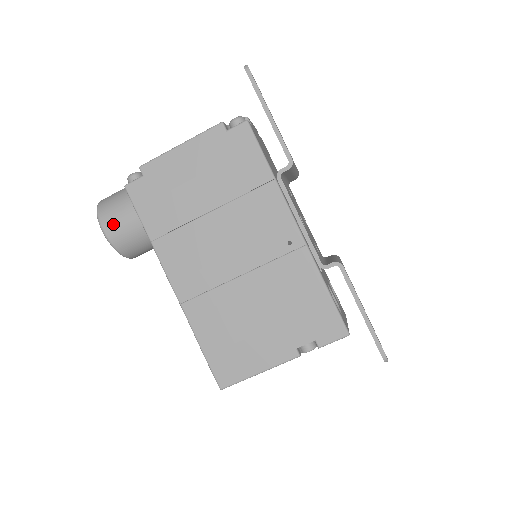
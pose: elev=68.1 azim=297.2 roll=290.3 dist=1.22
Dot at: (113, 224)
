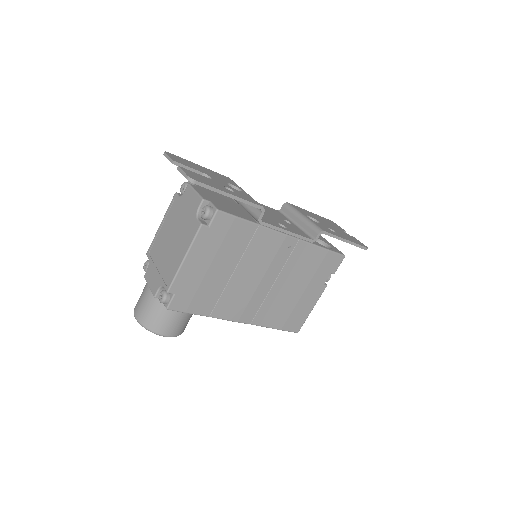
Dot at: (171, 328)
